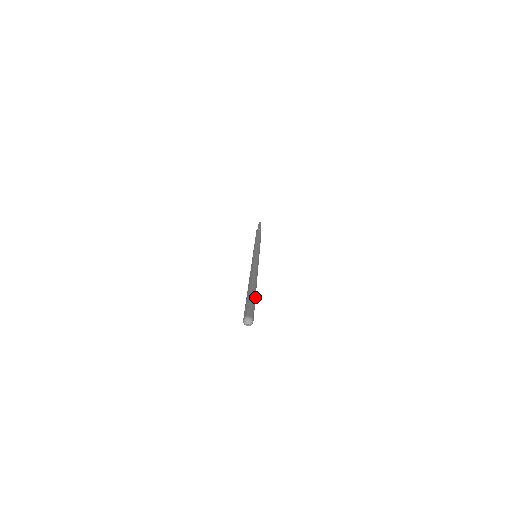
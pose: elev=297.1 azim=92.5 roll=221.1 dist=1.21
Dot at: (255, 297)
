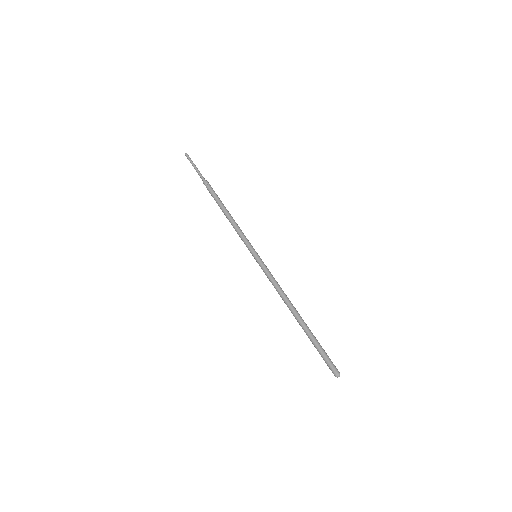
Dot at: (316, 339)
